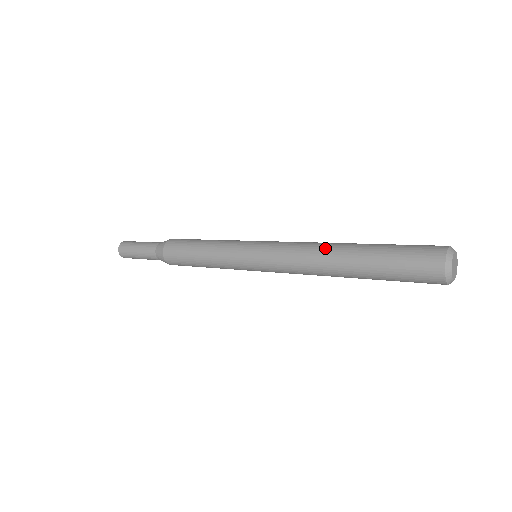
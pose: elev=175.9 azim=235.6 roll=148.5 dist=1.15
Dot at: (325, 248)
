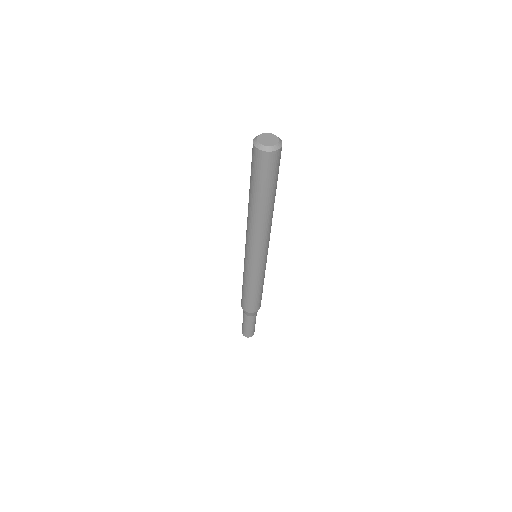
Dot at: occluded
